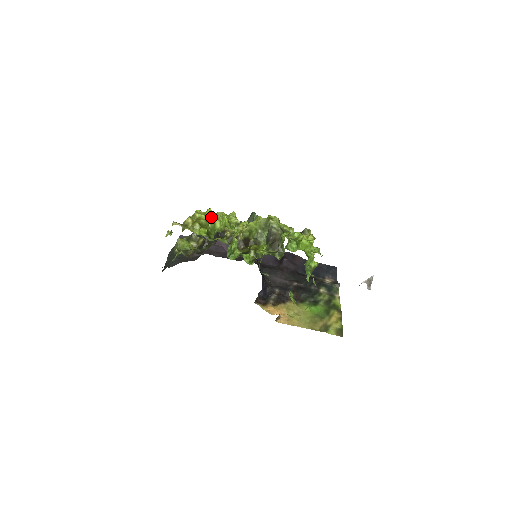
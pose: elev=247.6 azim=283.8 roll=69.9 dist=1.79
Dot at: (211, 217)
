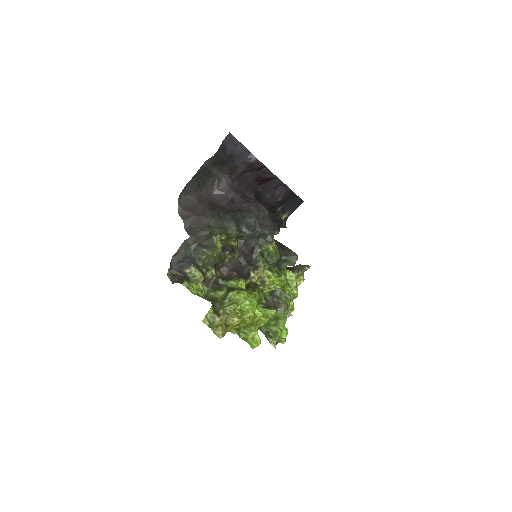
Dot at: (254, 322)
